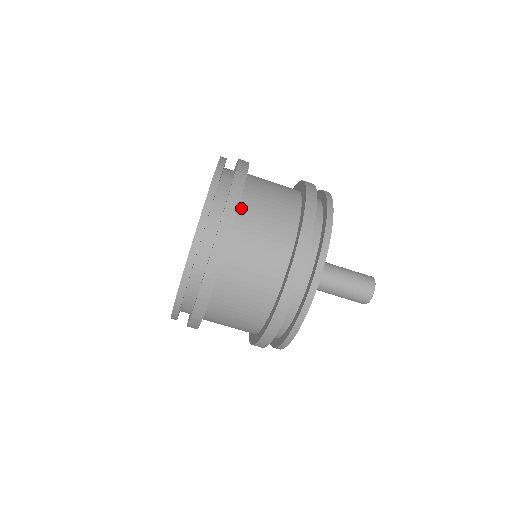
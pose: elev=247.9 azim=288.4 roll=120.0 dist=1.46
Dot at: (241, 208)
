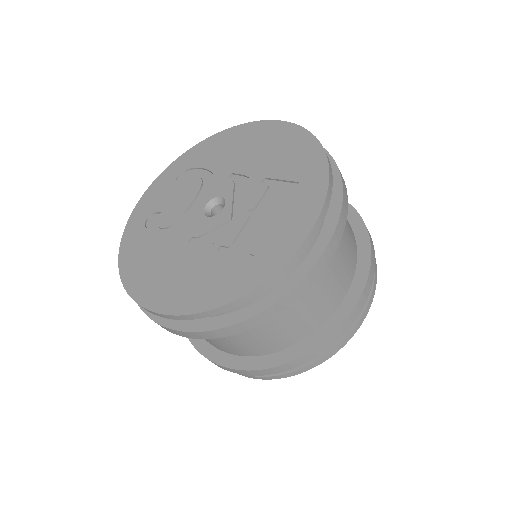
Dot at: occluded
